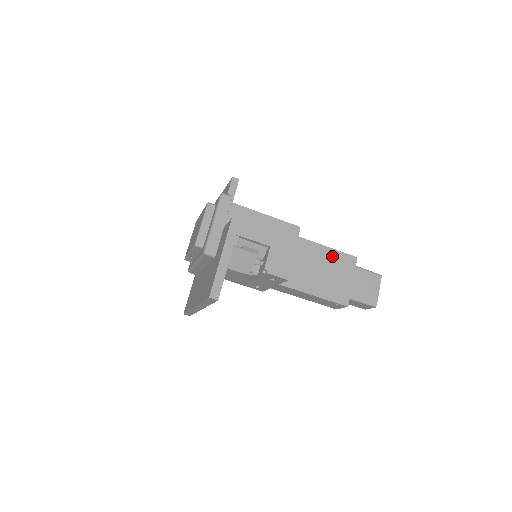
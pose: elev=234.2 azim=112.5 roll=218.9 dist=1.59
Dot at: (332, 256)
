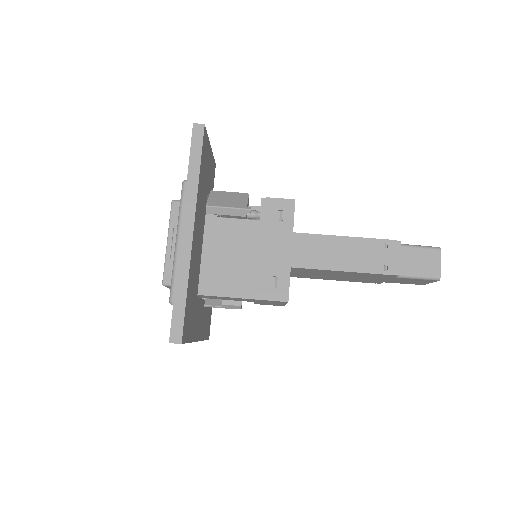
Dot at: occluded
